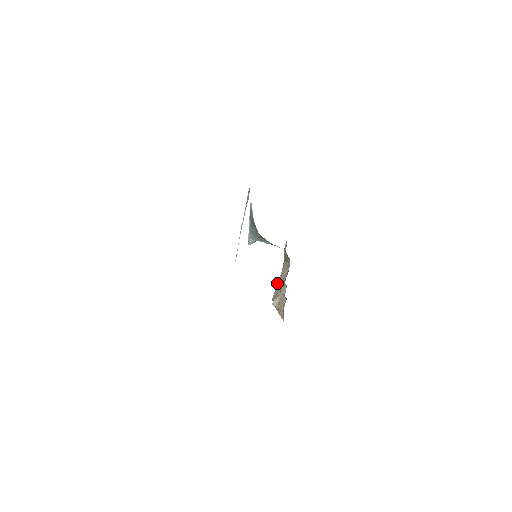
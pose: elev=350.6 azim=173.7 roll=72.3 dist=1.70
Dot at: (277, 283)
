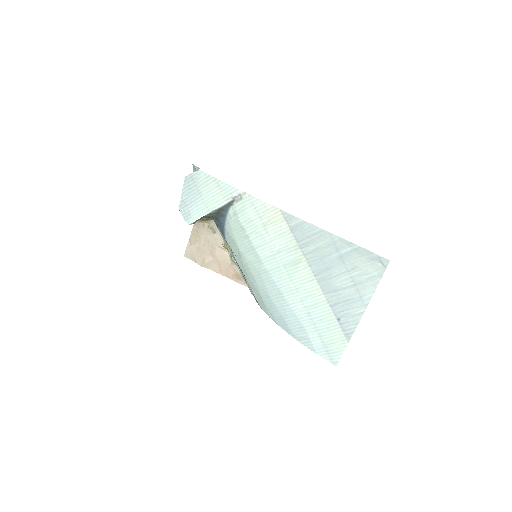
Dot at: (189, 240)
